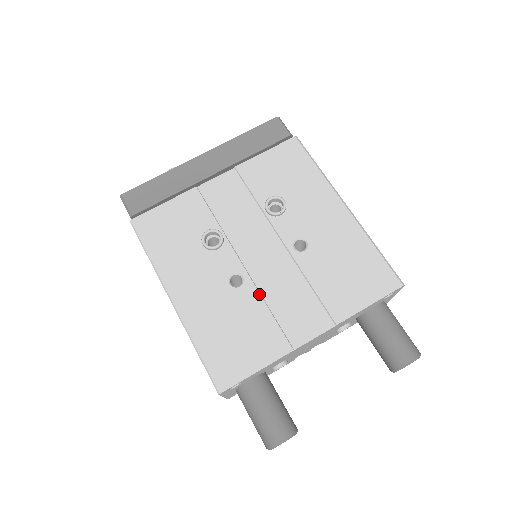
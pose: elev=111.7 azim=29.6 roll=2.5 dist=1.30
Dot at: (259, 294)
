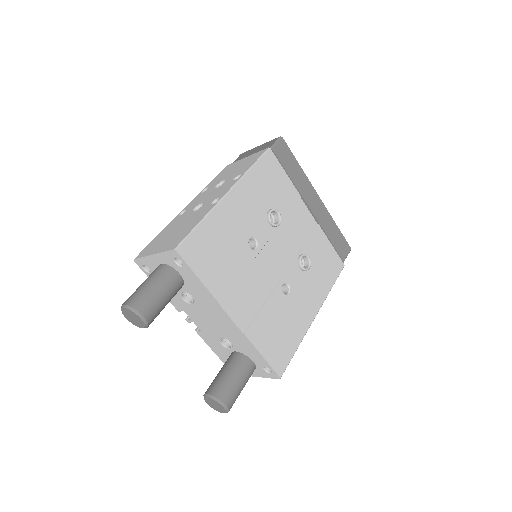
Dot at: (249, 265)
